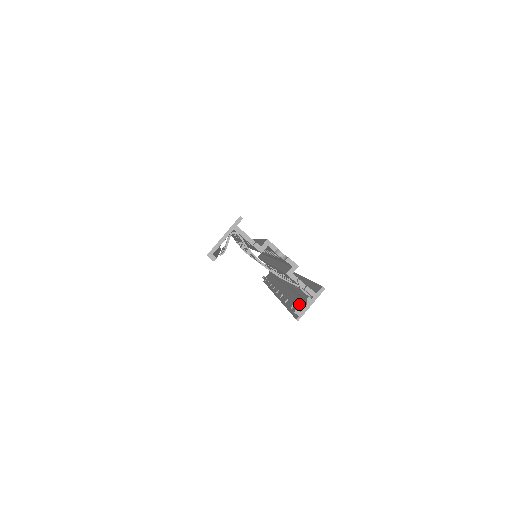
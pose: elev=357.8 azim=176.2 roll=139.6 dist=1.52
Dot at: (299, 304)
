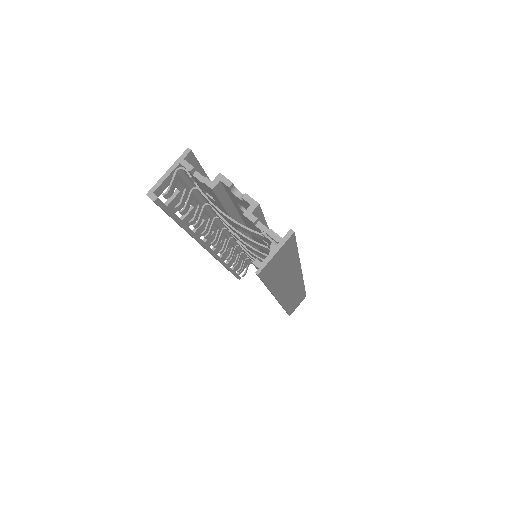
Dot at: occluded
